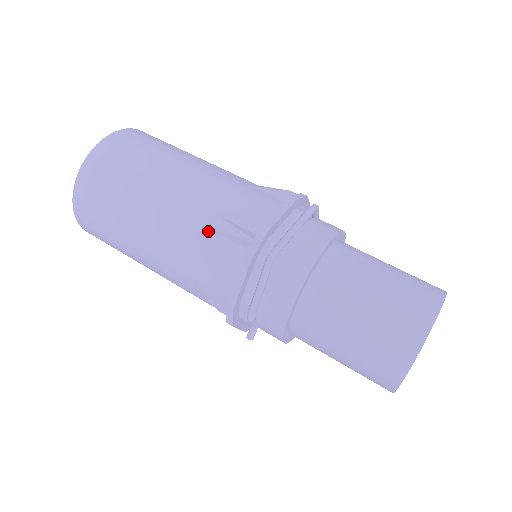
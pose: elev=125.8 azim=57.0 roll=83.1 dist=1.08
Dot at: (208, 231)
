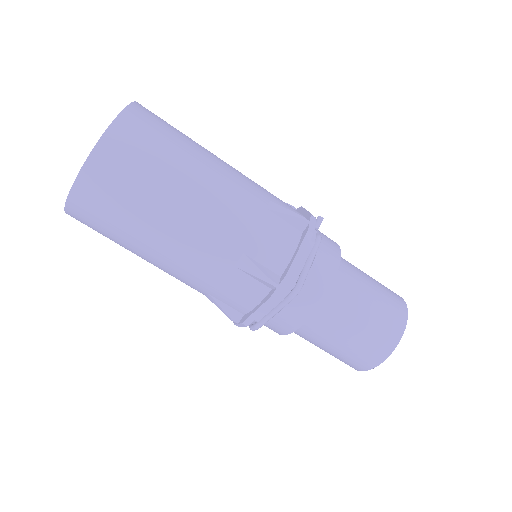
Dot at: (203, 294)
